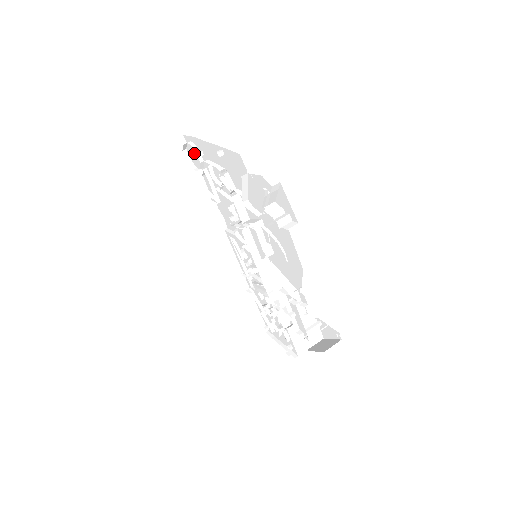
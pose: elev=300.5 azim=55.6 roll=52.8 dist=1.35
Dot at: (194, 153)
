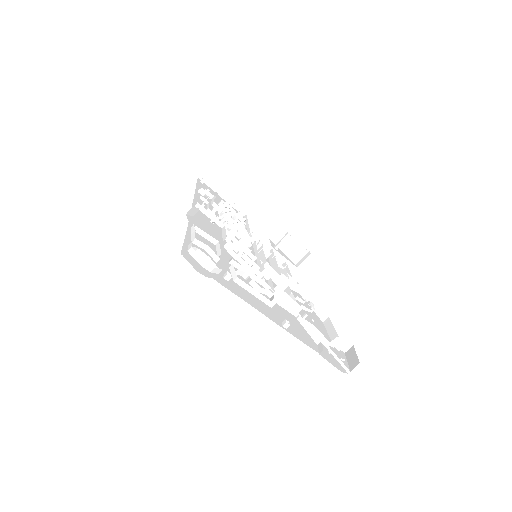
Dot at: occluded
